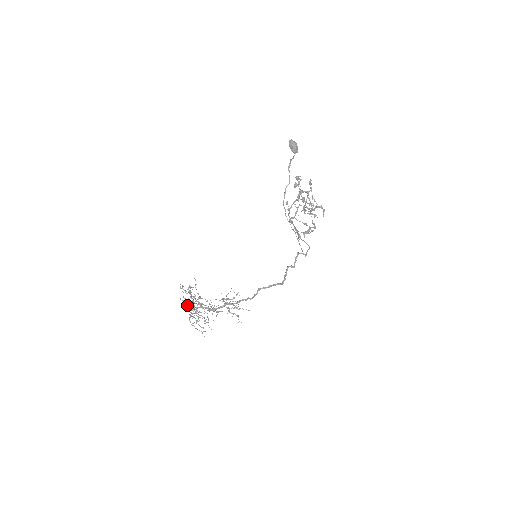
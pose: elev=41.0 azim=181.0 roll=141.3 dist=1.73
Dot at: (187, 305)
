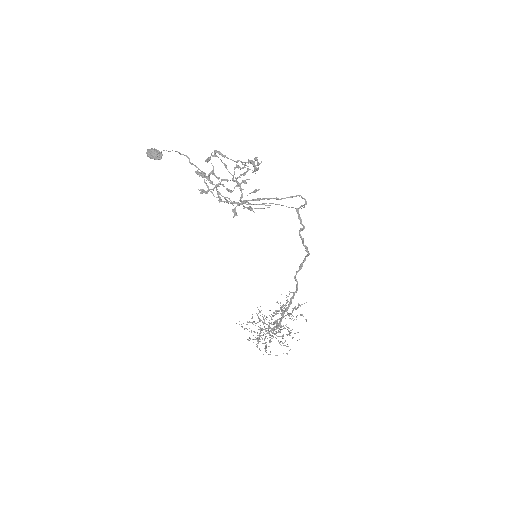
Dot at: (259, 337)
